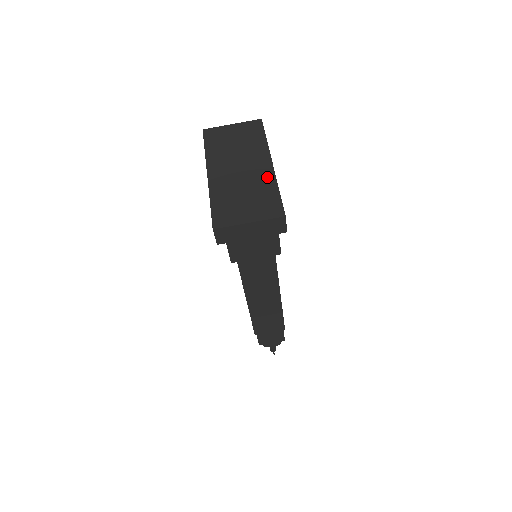
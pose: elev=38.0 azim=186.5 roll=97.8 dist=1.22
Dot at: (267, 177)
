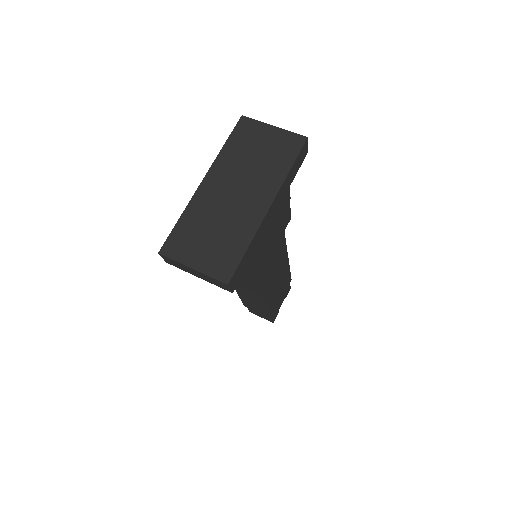
Dot at: (250, 223)
